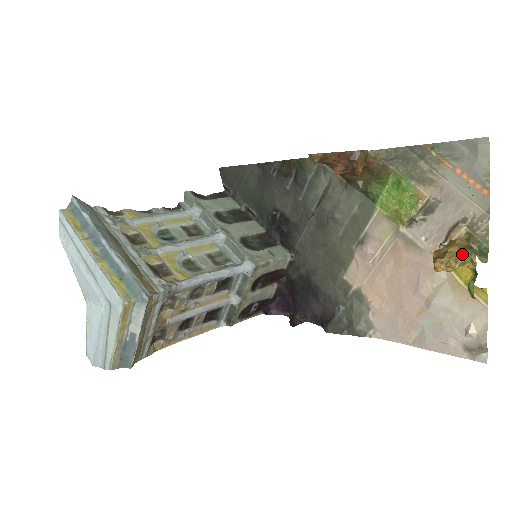
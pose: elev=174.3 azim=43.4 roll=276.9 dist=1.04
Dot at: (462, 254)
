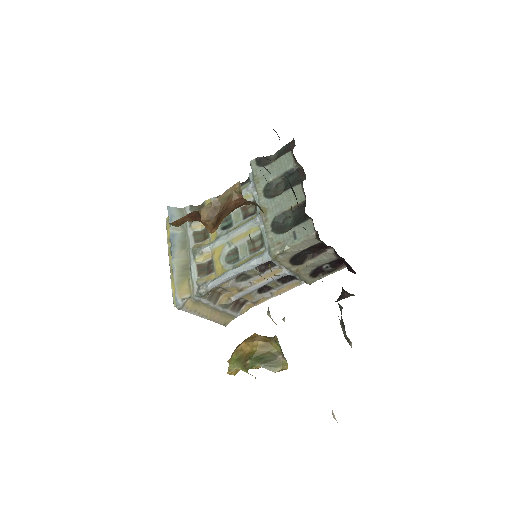
Dot at: occluded
